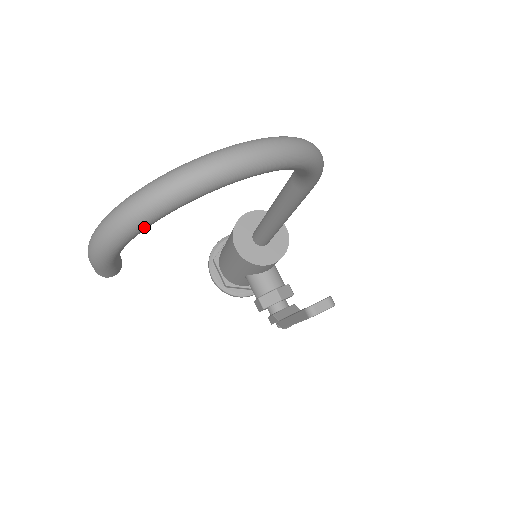
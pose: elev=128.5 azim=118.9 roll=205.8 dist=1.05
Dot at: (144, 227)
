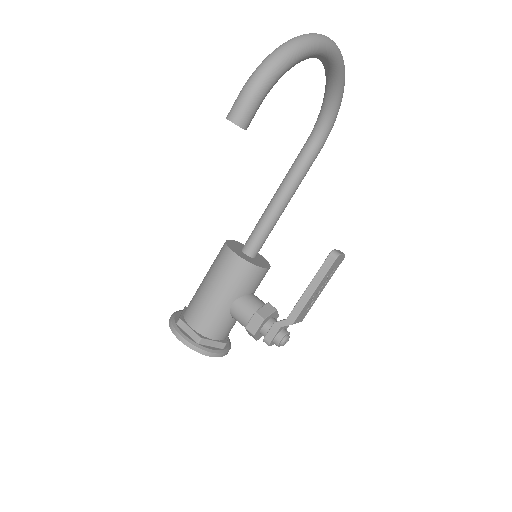
Dot at: (305, 53)
